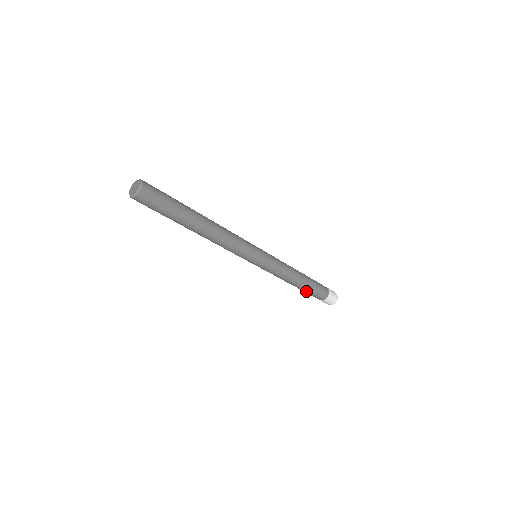
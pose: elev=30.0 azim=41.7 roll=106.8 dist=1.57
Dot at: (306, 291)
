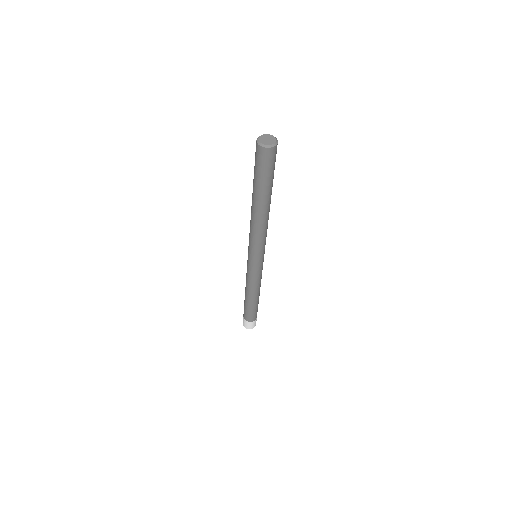
Dot at: (255, 306)
